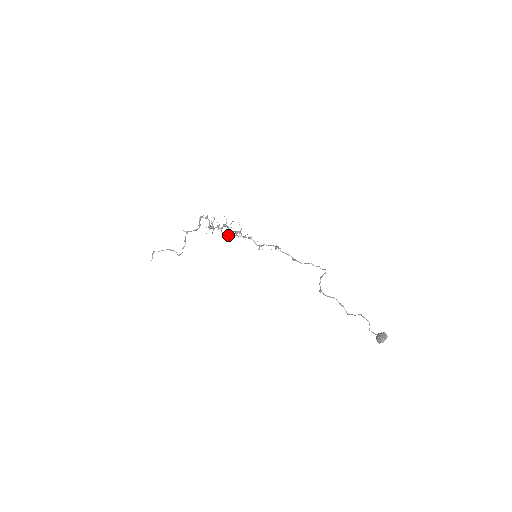
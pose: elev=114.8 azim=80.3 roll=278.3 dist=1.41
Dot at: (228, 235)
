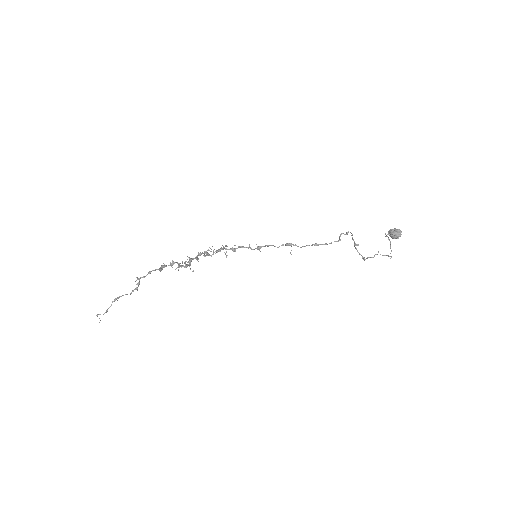
Dot at: (205, 256)
